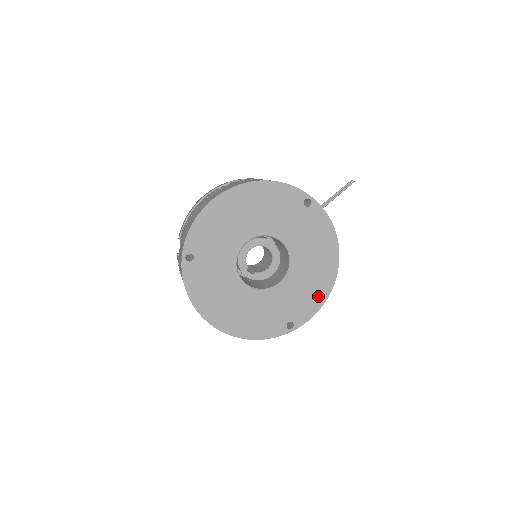
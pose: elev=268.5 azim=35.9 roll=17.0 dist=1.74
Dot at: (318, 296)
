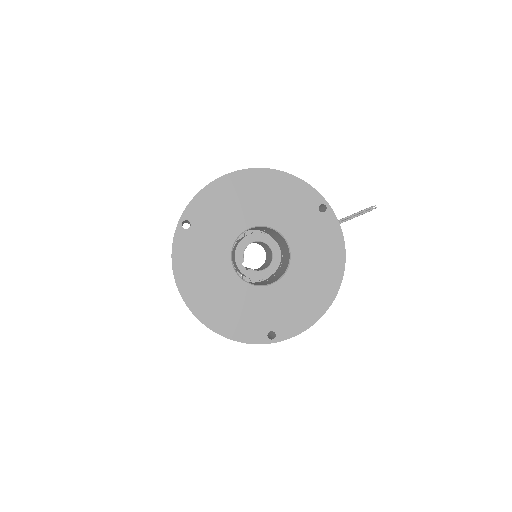
Dot at: (310, 312)
